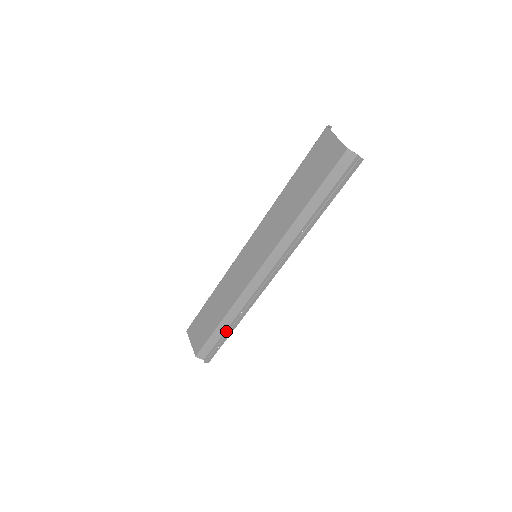
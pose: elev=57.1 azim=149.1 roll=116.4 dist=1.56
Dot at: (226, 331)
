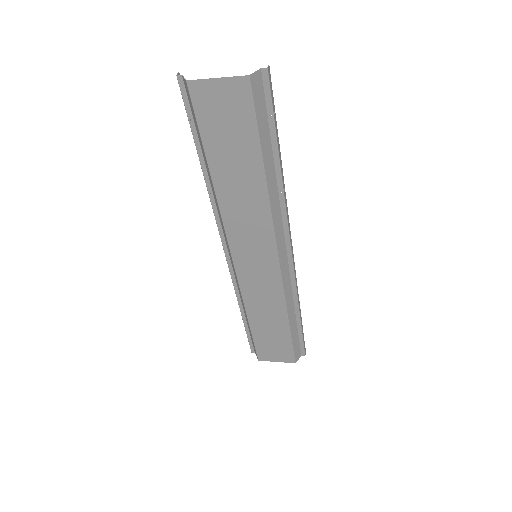
Dot at: (298, 323)
